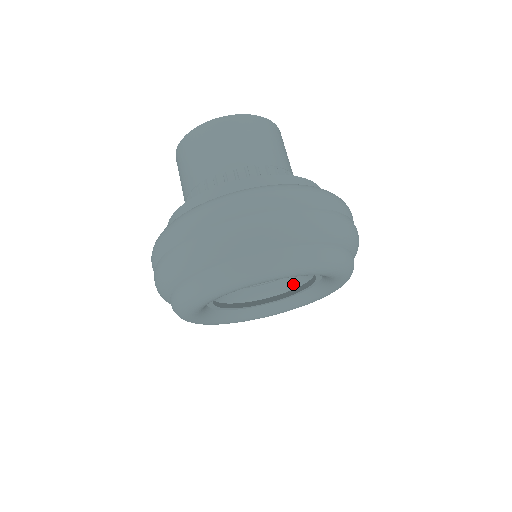
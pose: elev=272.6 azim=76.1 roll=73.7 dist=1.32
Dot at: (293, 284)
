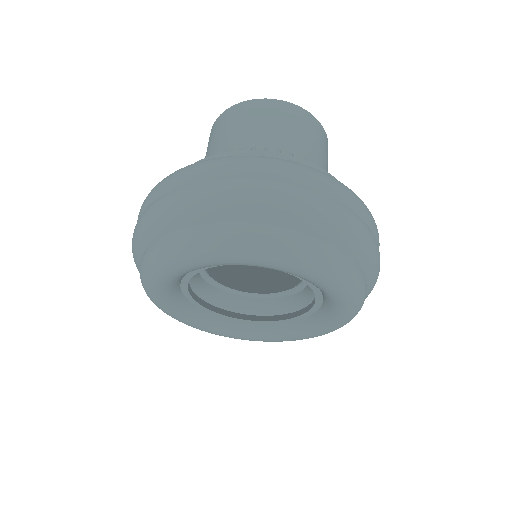
Dot at: (270, 309)
